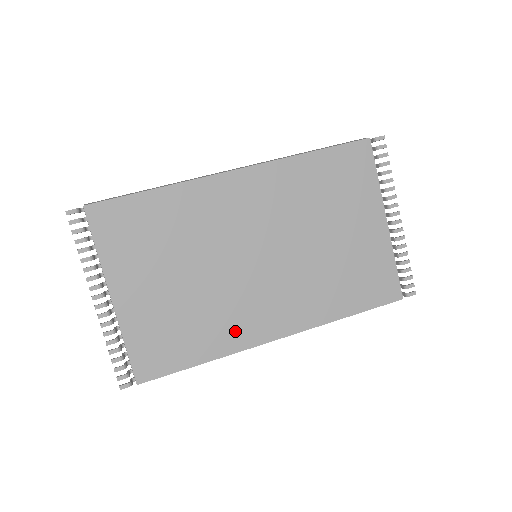
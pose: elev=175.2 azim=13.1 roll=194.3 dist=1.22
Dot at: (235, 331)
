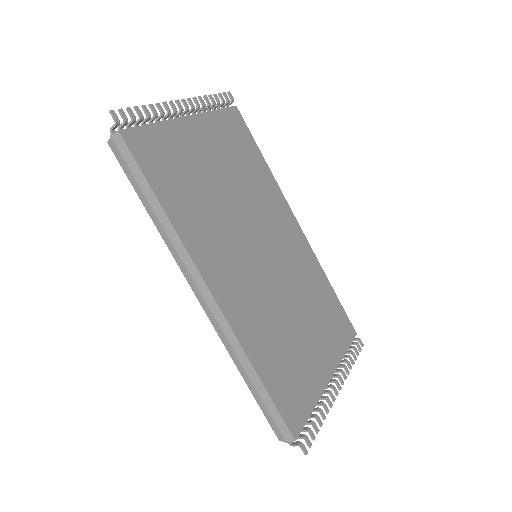
Dot at: (202, 240)
